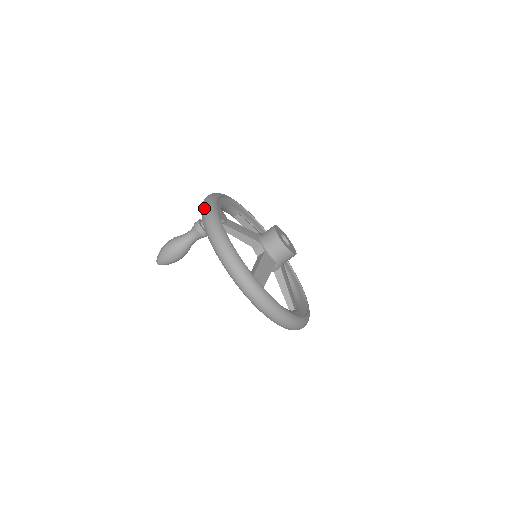
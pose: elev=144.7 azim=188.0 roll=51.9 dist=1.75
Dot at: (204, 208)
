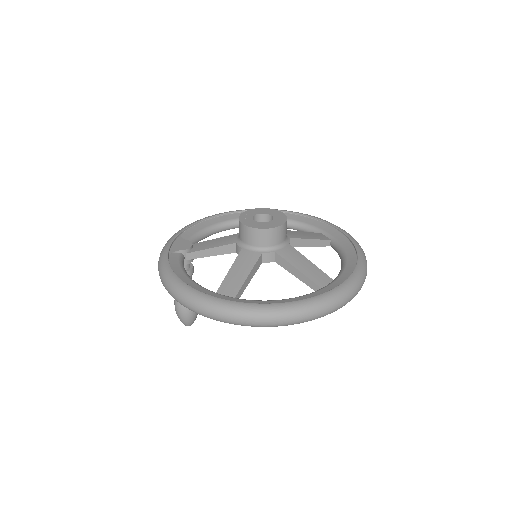
Dot at: occluded
